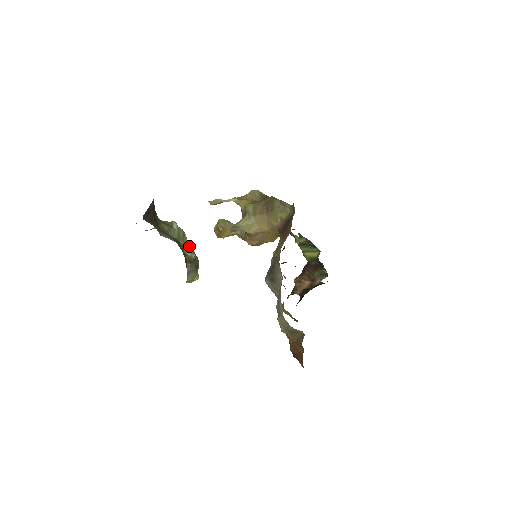
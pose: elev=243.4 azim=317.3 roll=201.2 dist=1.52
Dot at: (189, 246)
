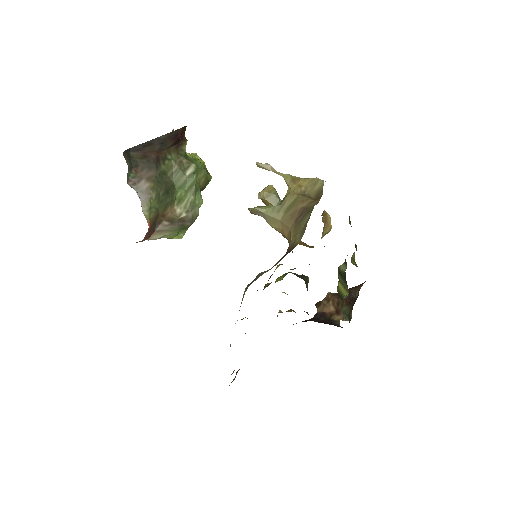
Dot at: (190, 201)
